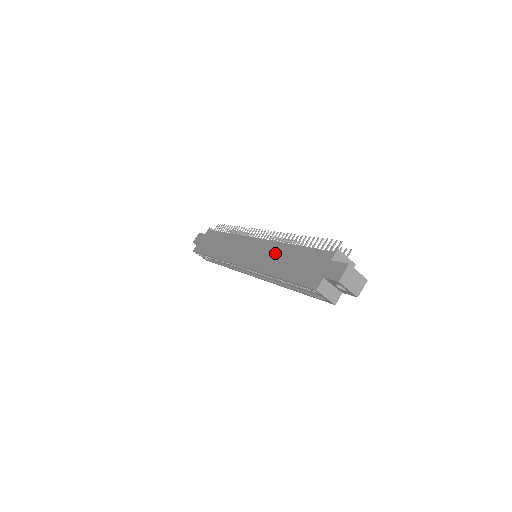
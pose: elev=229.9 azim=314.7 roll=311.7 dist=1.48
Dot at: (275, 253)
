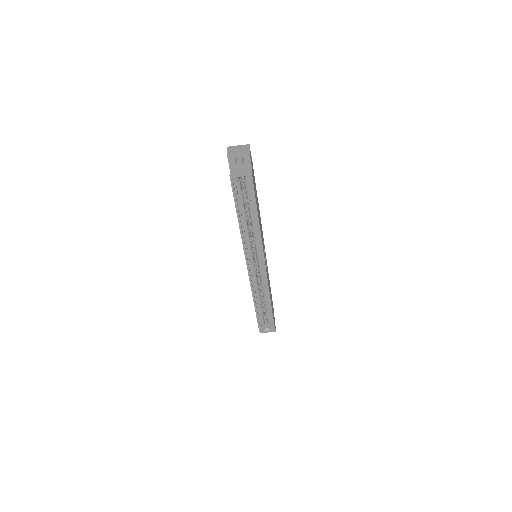
Dot at: occluded
